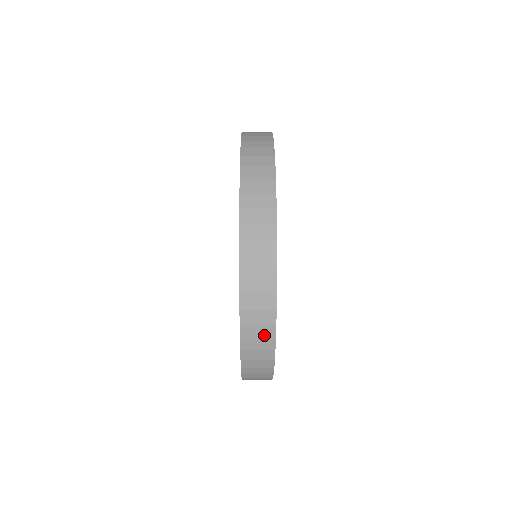
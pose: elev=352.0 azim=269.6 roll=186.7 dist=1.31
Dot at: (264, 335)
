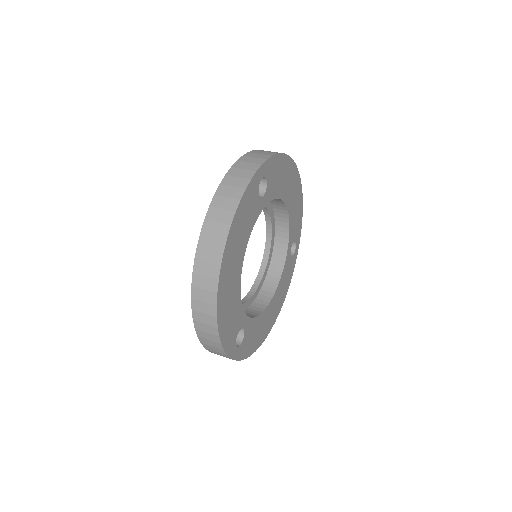
Dot at: (210, 274)
